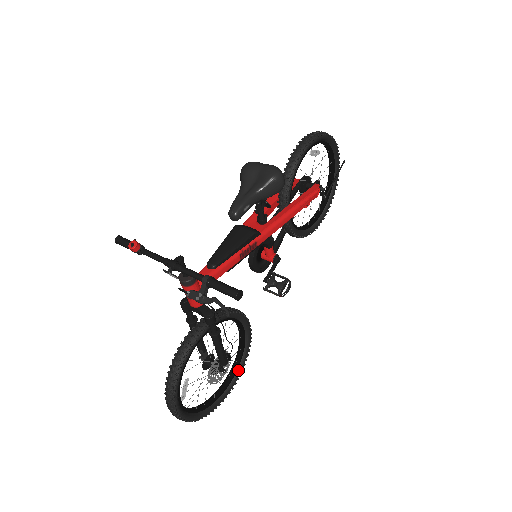
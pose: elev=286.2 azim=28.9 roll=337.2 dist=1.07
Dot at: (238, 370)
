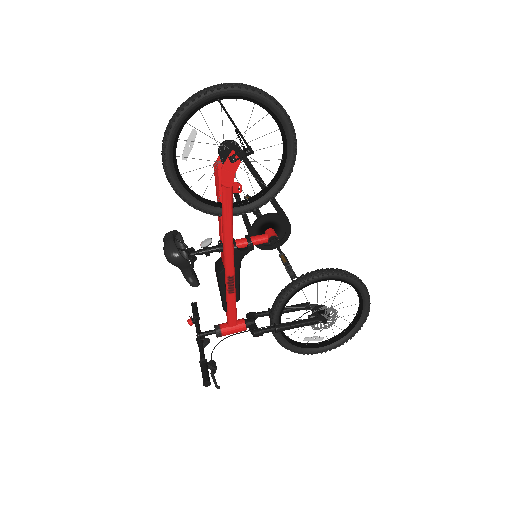
Dot at: (359, 290)
